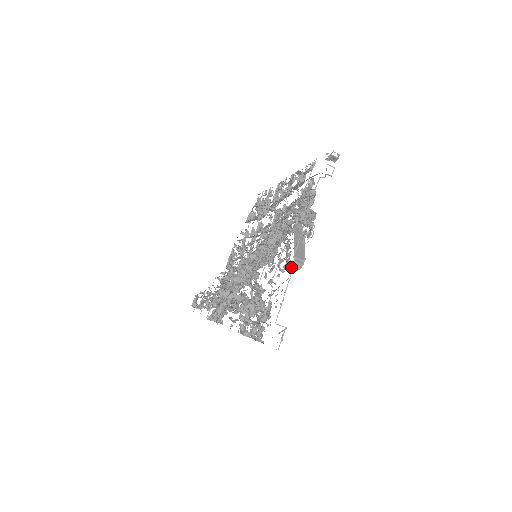
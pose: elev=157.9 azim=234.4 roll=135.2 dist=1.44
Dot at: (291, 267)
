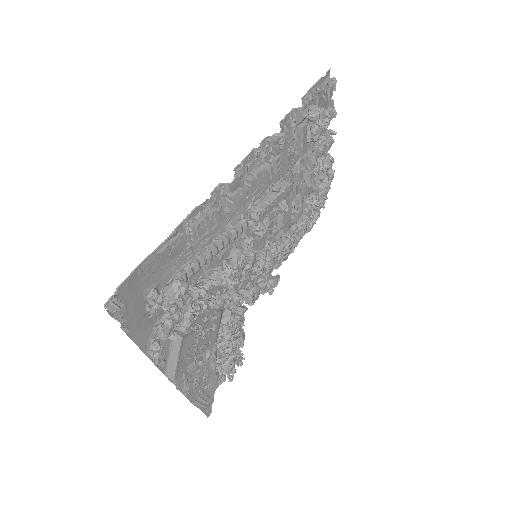
Dot at: (170, 379)
